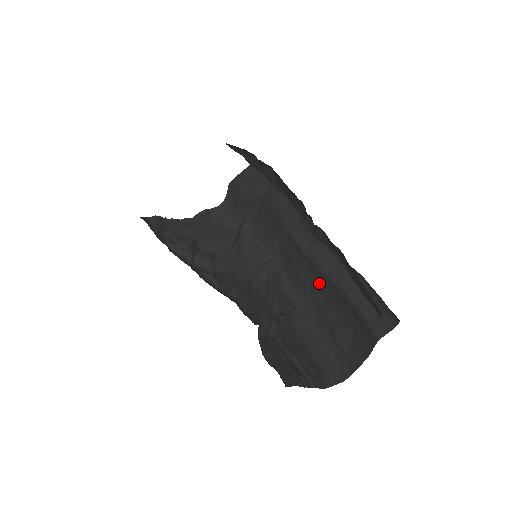
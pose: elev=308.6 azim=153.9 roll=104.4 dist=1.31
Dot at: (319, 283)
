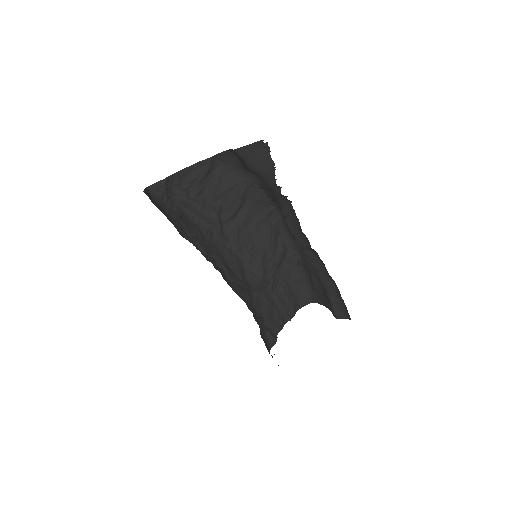
Dot at: occluded
